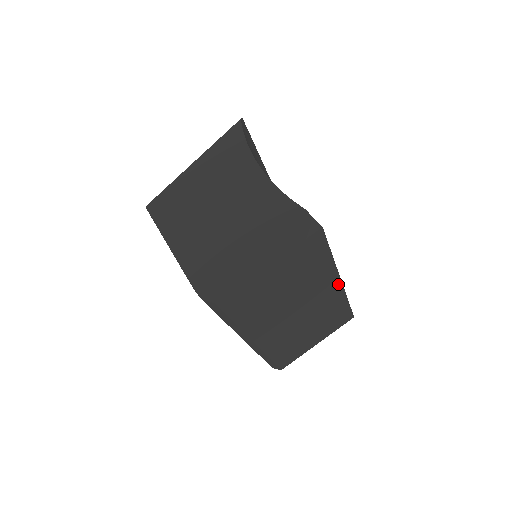
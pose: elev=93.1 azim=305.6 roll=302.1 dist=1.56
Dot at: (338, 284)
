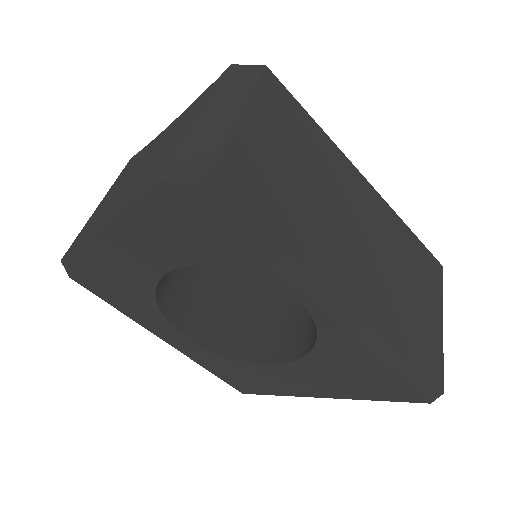
Dot at: (368, 187)
